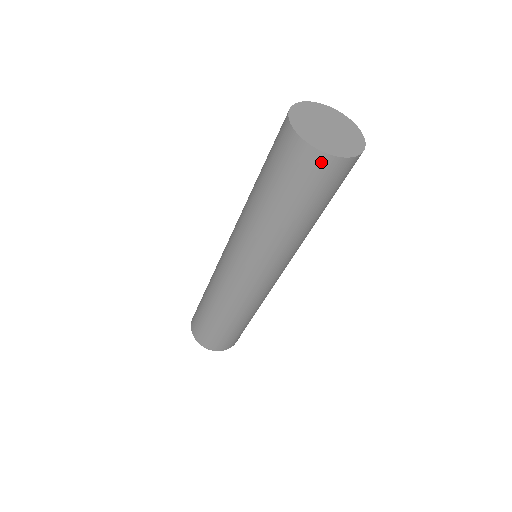
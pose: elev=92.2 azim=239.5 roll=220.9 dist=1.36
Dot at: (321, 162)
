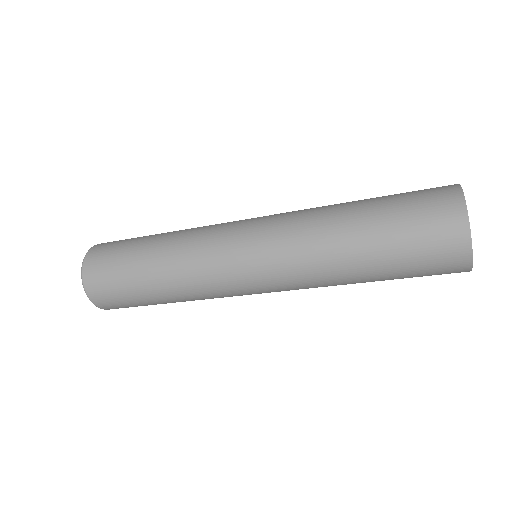
Dot at: (459, 255)
